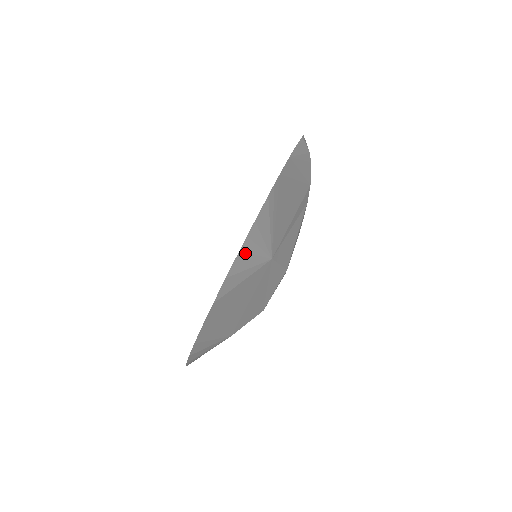
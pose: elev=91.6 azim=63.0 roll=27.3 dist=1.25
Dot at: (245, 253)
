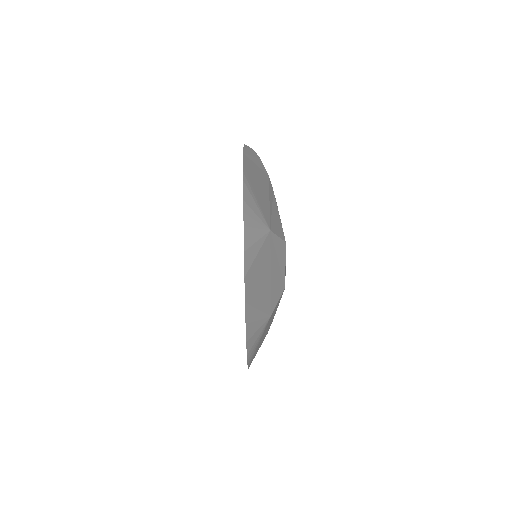
Dot at: (248, 228)
